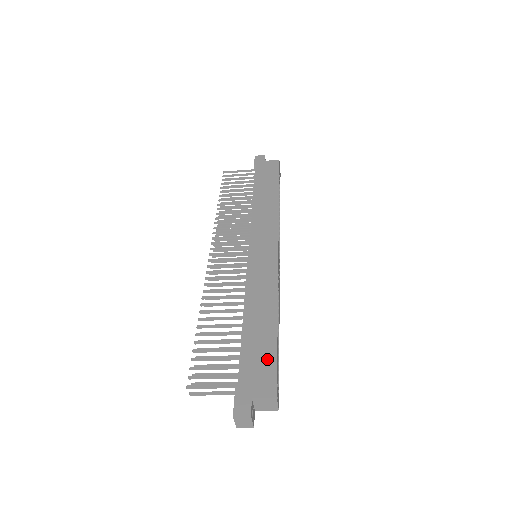
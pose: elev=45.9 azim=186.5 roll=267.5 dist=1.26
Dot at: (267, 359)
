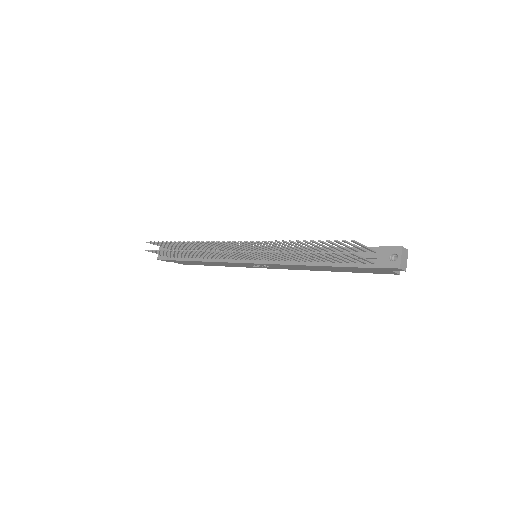
Dot at: occluded
